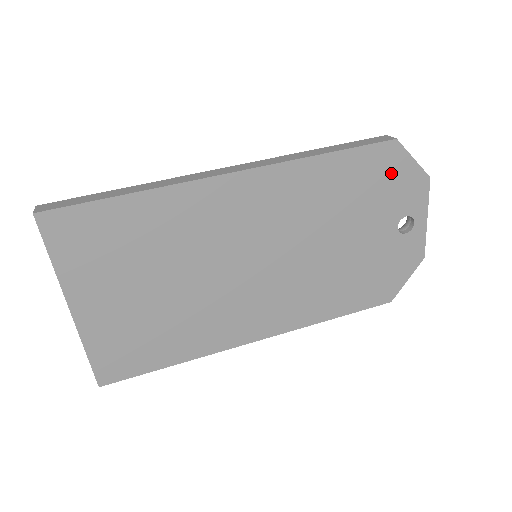
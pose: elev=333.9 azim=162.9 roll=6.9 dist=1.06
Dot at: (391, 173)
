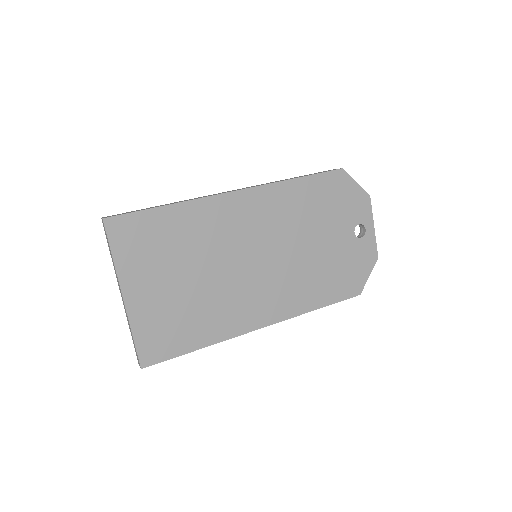
Dot at: (343, 192)
